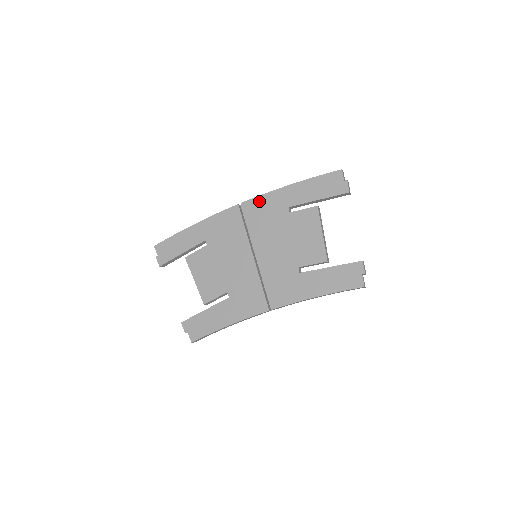
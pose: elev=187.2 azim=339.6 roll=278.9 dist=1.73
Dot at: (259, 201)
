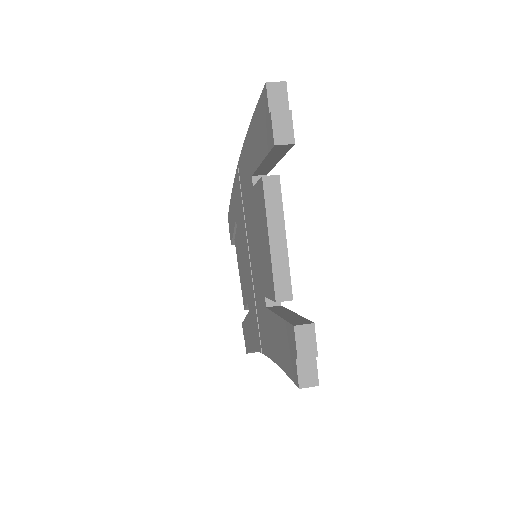
Dot at: (242, 161)
